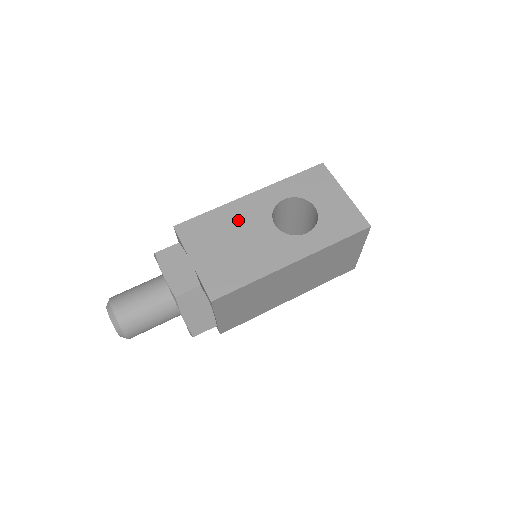
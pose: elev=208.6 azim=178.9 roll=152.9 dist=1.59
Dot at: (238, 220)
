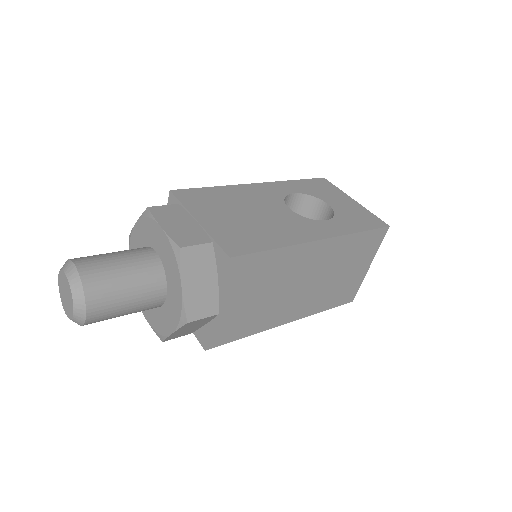
Dot at: (247, 198)
